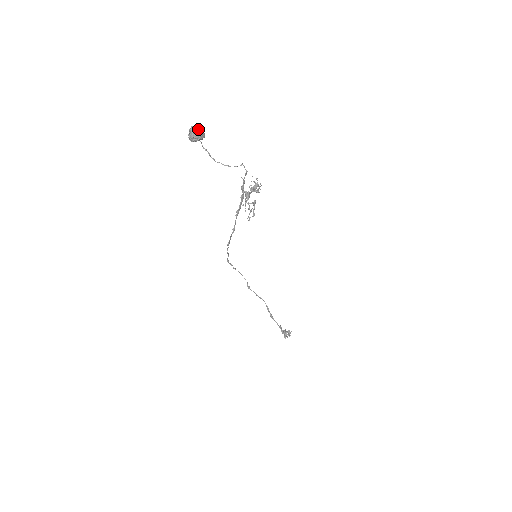
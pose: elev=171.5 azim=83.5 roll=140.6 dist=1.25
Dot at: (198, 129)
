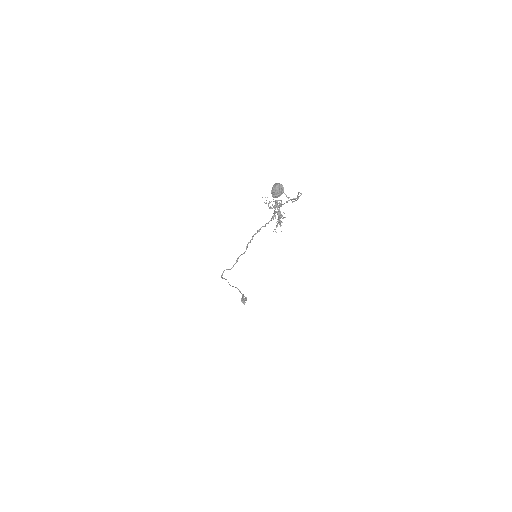
Dot at: (281, 185)
